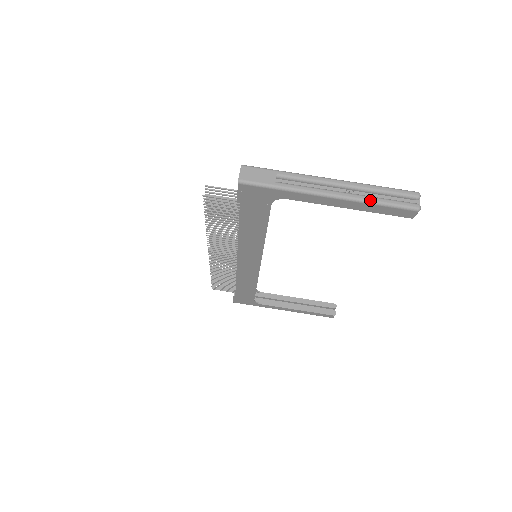
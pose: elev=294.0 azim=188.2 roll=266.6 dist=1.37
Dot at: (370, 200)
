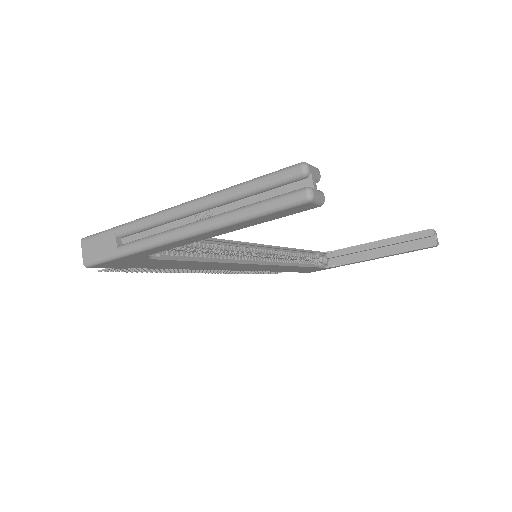
Dot at: (231, 219)
